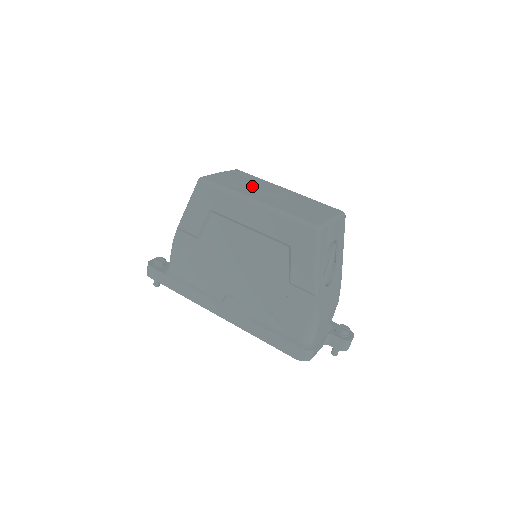
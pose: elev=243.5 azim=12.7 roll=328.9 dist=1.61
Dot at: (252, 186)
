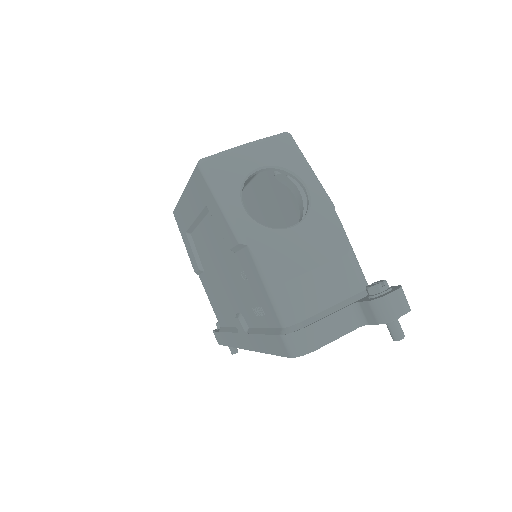
Dot at: occluded
